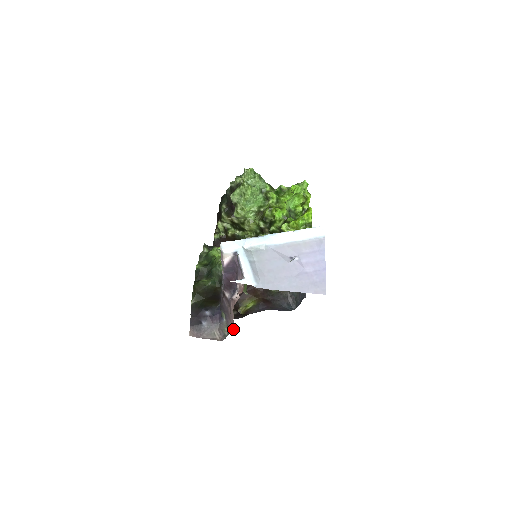
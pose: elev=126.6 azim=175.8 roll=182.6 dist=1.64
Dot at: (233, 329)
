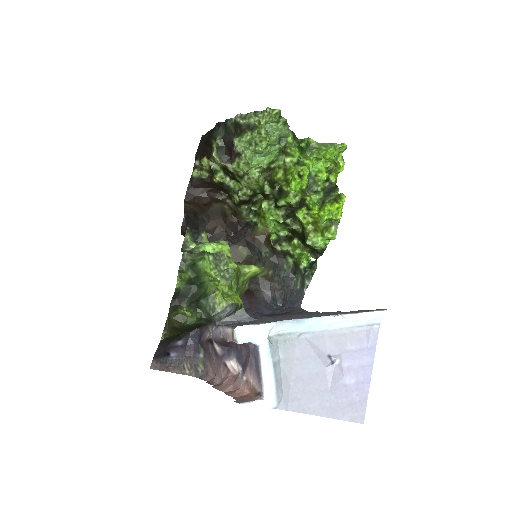
Dot at: (212, 374)
